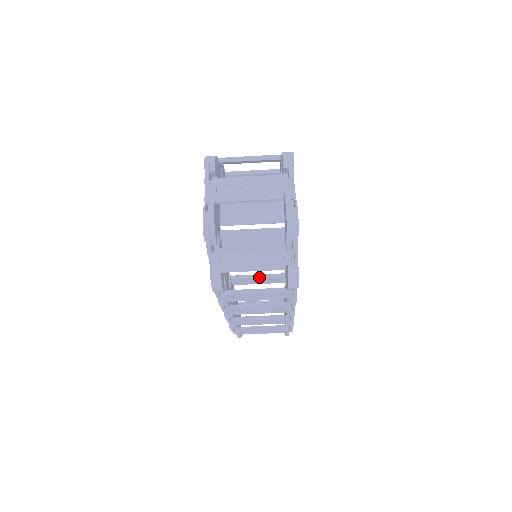
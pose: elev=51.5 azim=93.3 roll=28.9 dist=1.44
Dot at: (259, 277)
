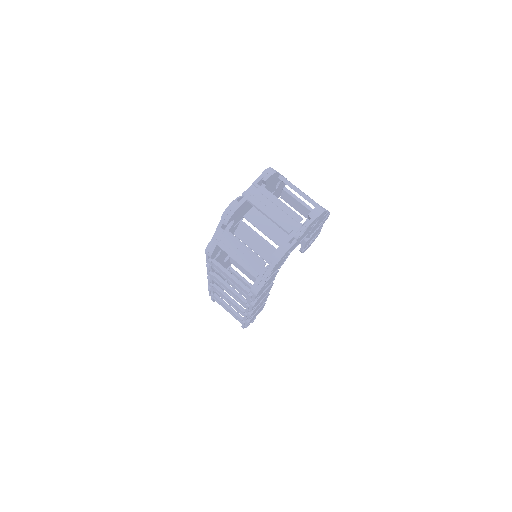
Dot at: occluded
